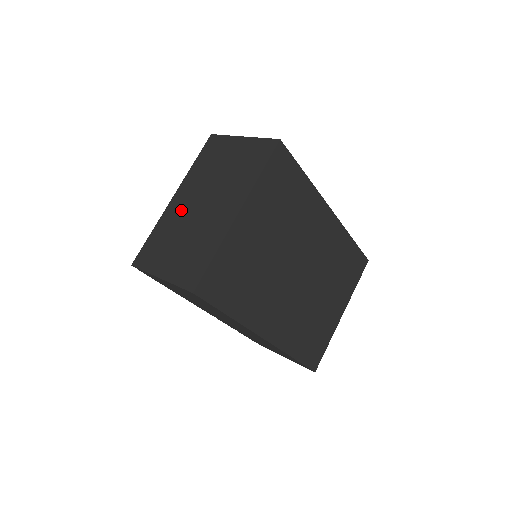
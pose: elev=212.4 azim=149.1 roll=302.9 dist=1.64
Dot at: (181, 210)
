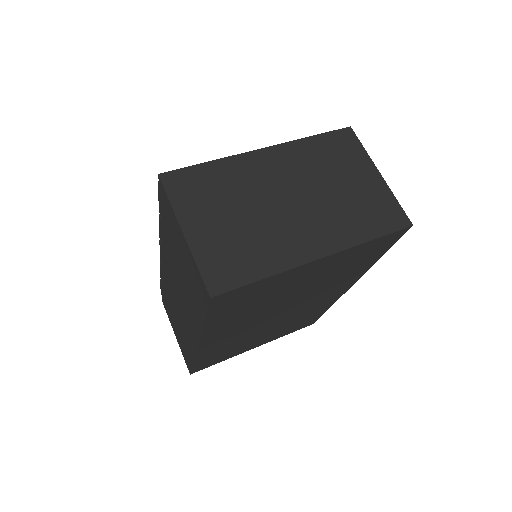
Dot at: (262, 177)
